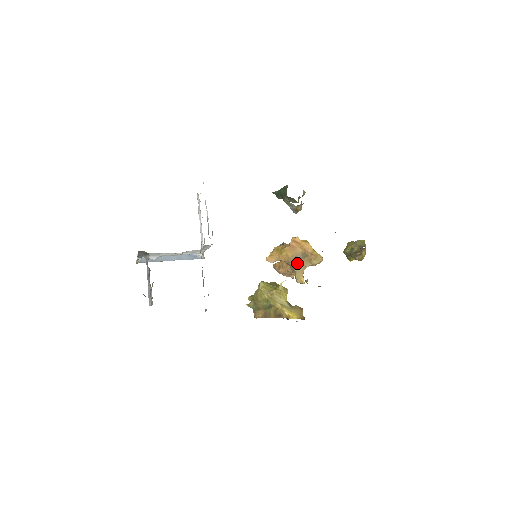
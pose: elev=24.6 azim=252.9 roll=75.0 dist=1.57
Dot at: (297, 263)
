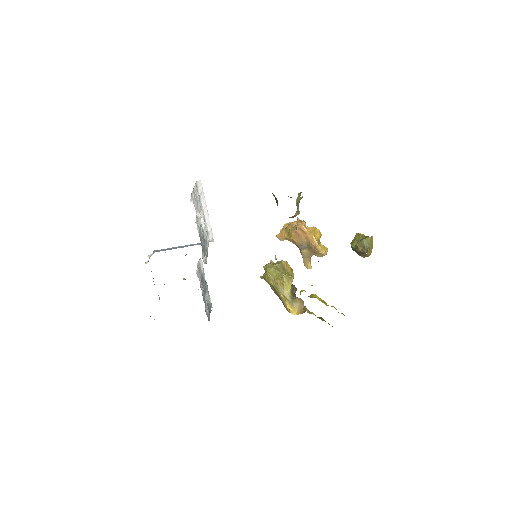
Dot at: (303, 250)
